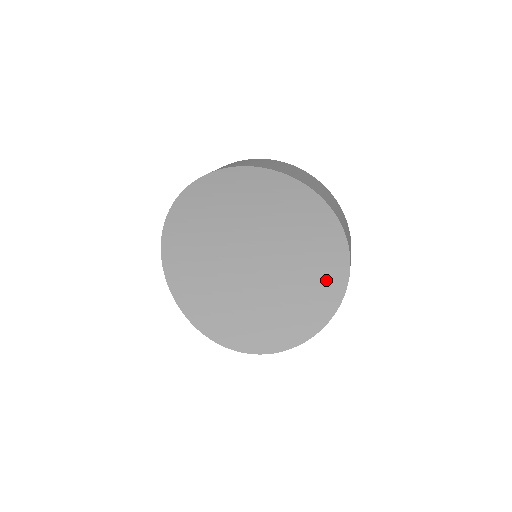
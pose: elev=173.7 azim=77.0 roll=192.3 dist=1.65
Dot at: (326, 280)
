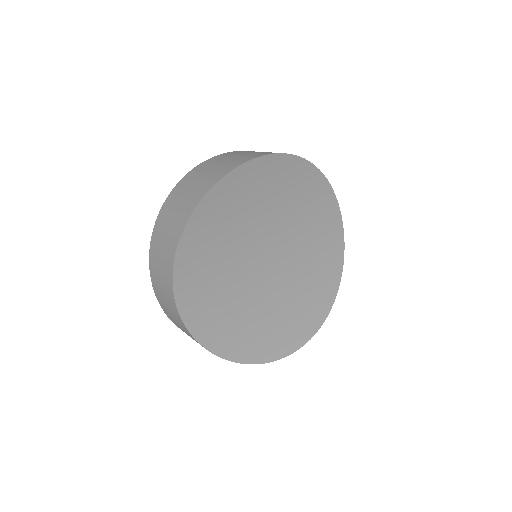
Dot at: (329, 242)
